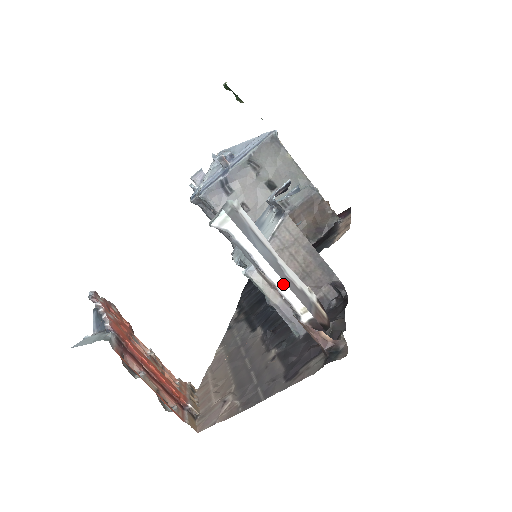
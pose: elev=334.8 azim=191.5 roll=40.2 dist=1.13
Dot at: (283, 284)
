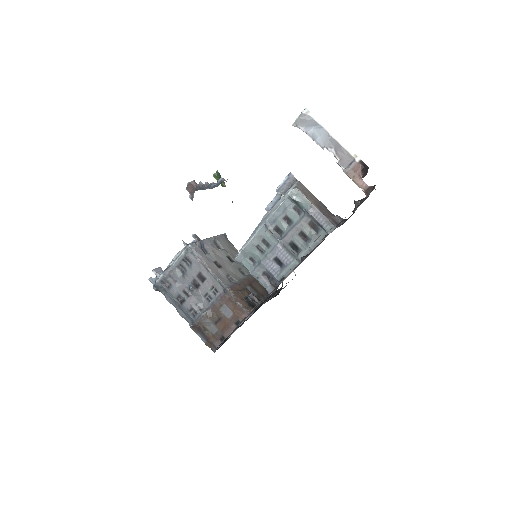
Dot at: (342, 142)
